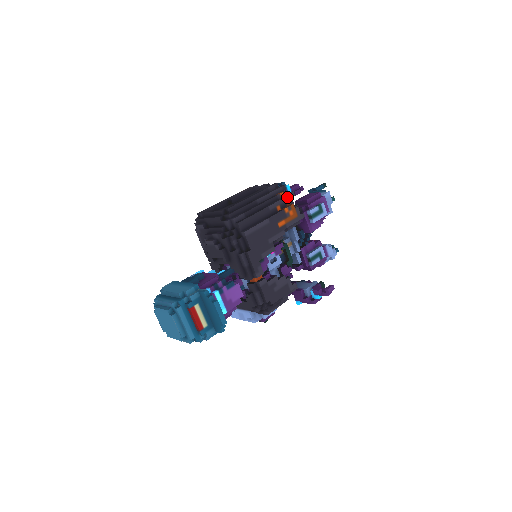
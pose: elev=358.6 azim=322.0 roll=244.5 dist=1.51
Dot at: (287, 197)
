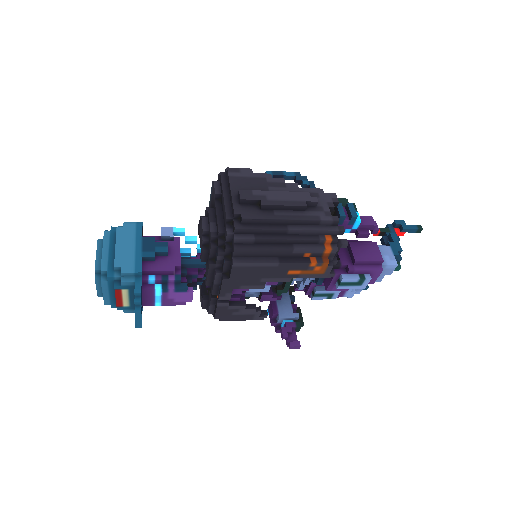
Dot at: (330, 250)
